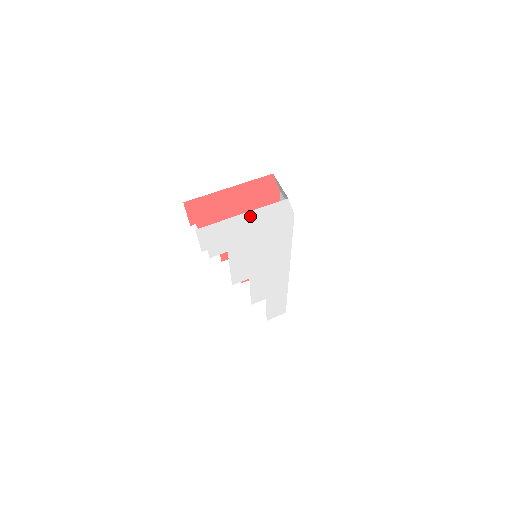
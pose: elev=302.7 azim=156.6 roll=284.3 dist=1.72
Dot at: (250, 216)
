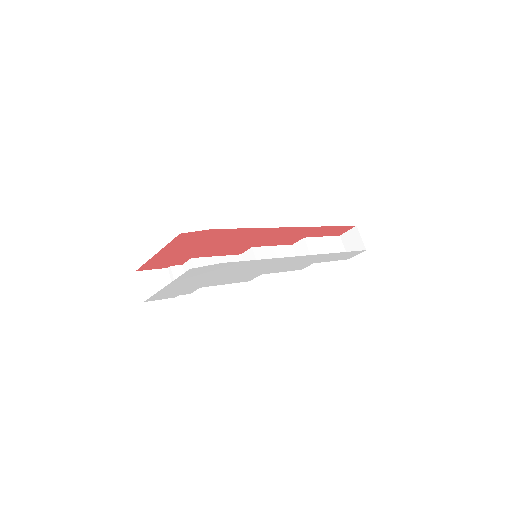
Dot at: (176, 283)
